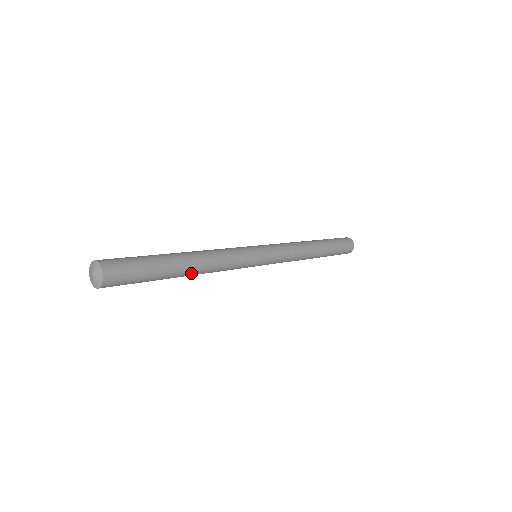
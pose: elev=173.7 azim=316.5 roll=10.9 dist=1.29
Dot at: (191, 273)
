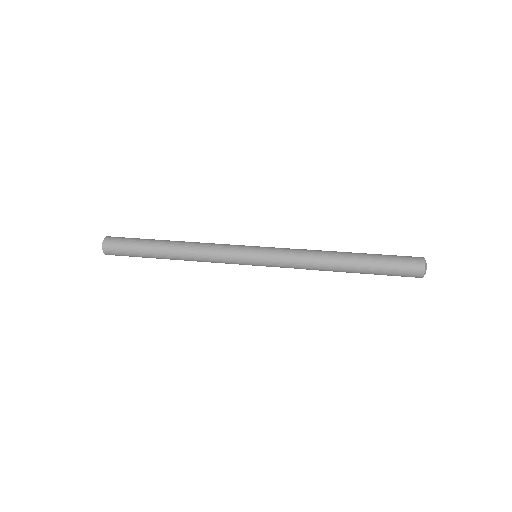
Dot at: (176, 259)
